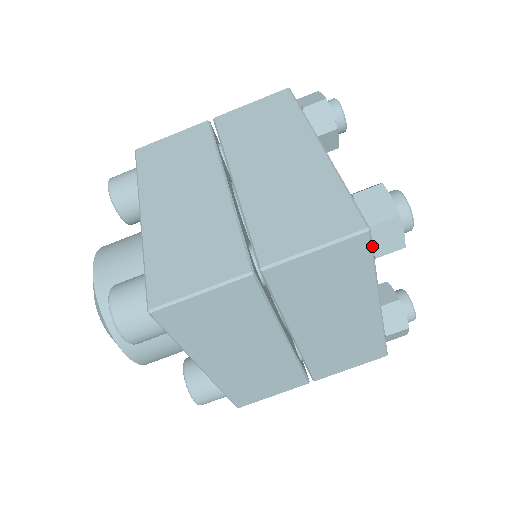
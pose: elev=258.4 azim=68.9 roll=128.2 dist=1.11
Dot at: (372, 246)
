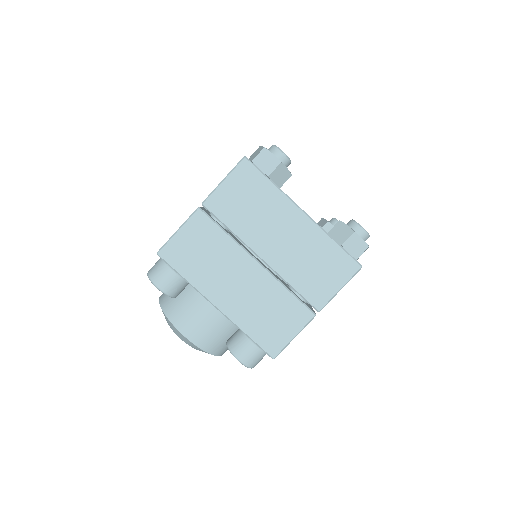
Dot at: occluded
